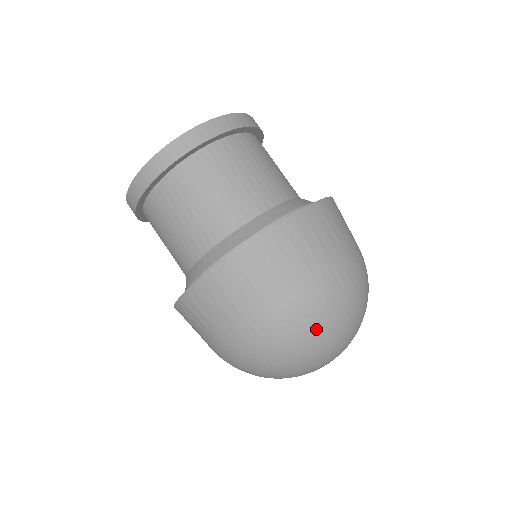
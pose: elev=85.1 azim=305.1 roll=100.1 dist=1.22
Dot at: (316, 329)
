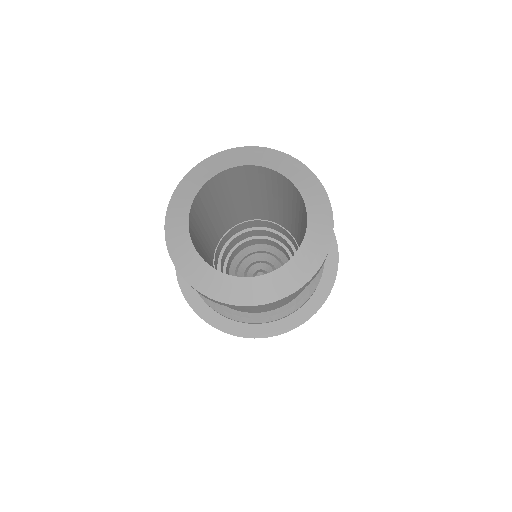
Dot at: occluded
